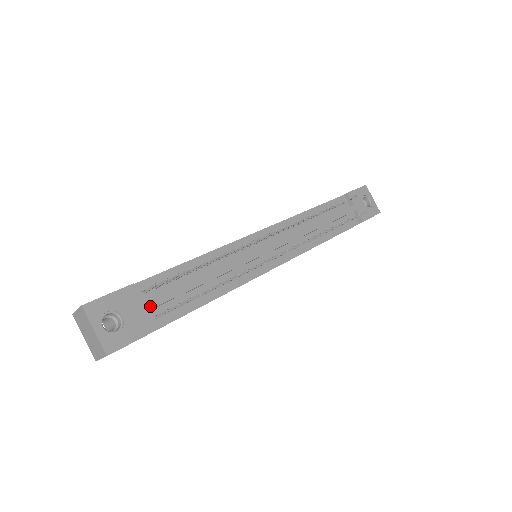
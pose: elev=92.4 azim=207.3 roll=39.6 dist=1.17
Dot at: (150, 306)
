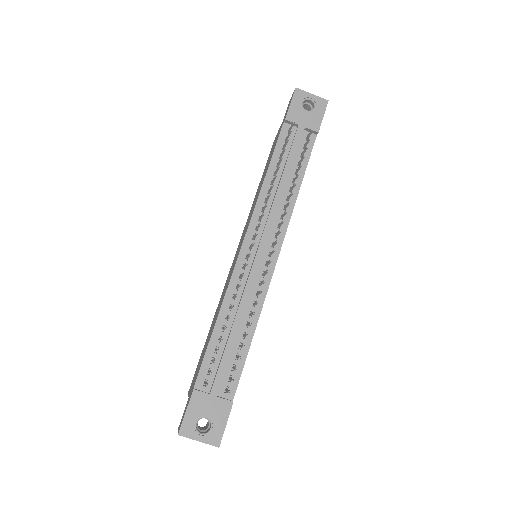
Dot at: (216, 392)
